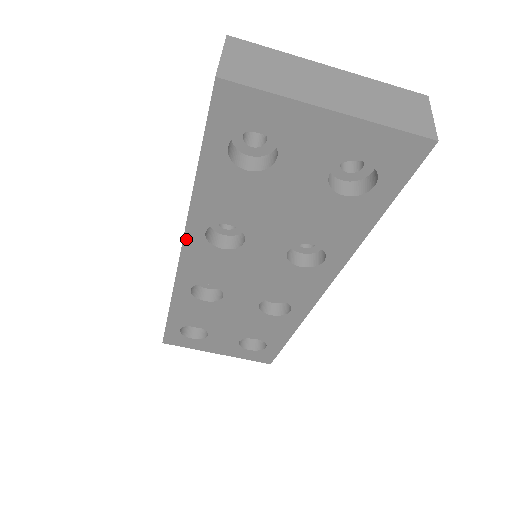
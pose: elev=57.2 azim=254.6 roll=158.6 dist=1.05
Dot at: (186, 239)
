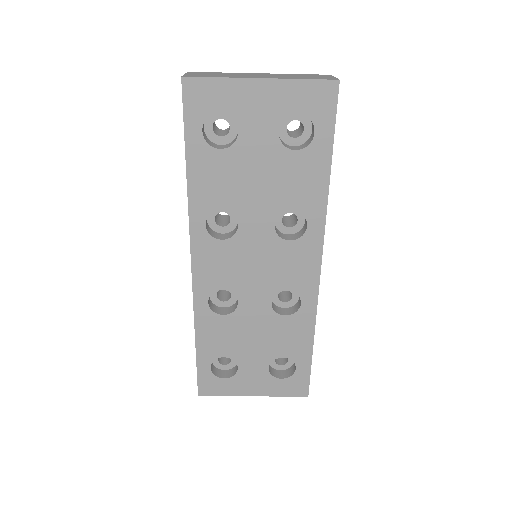
Dot at: (192, 238)
